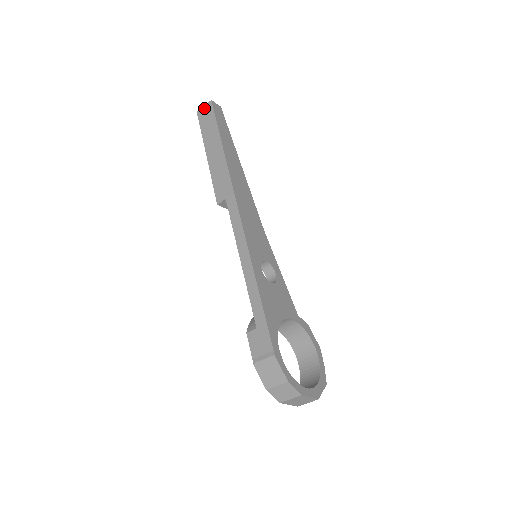
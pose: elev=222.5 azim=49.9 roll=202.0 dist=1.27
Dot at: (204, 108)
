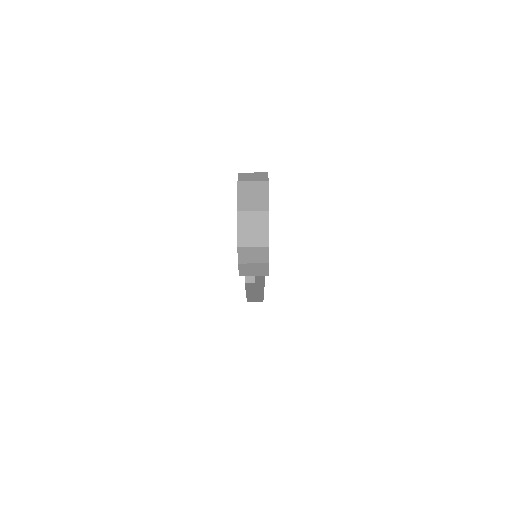
Dot at: occluded
